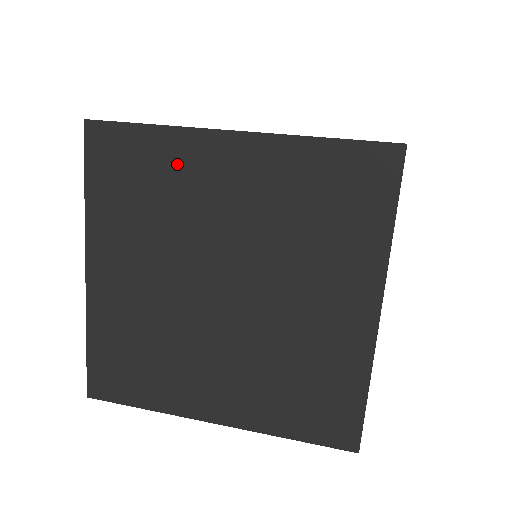
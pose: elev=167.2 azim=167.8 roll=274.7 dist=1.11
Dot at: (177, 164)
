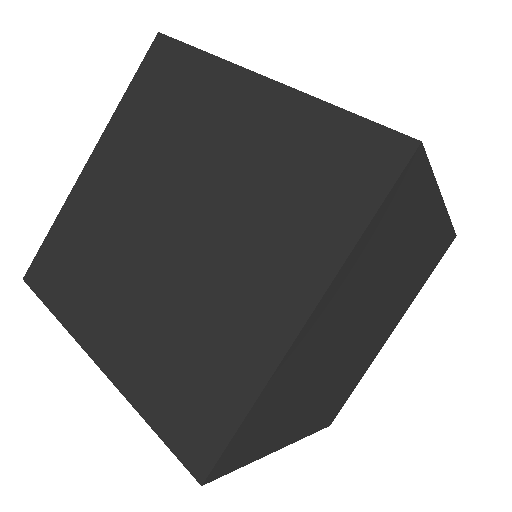
Dot at: (287, 380)
